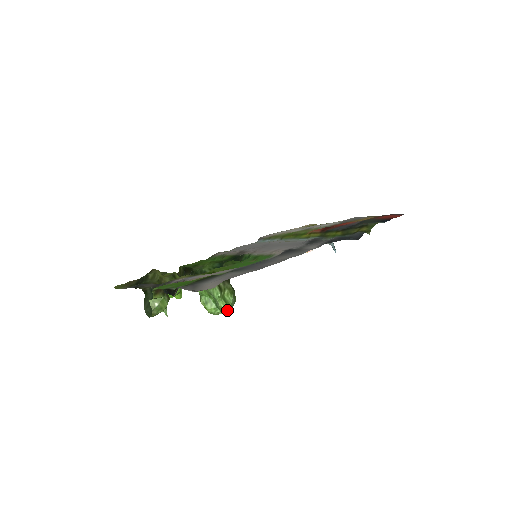
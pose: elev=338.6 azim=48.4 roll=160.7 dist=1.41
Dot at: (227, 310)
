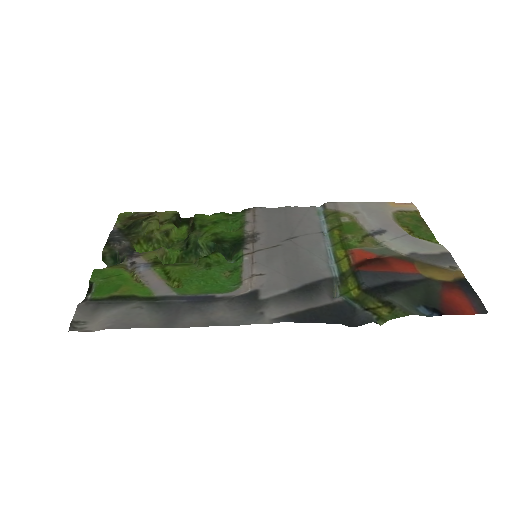
Dot at: occluded
